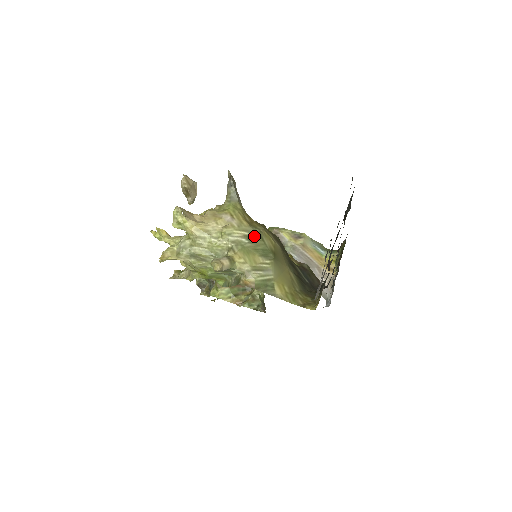
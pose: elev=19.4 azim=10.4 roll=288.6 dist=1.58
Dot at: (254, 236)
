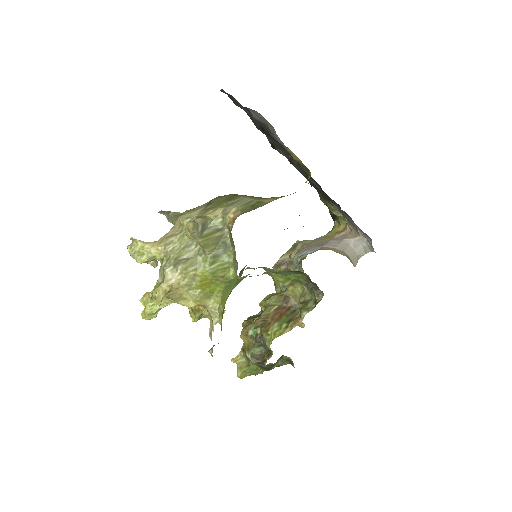
Dot at: (210, 202)
